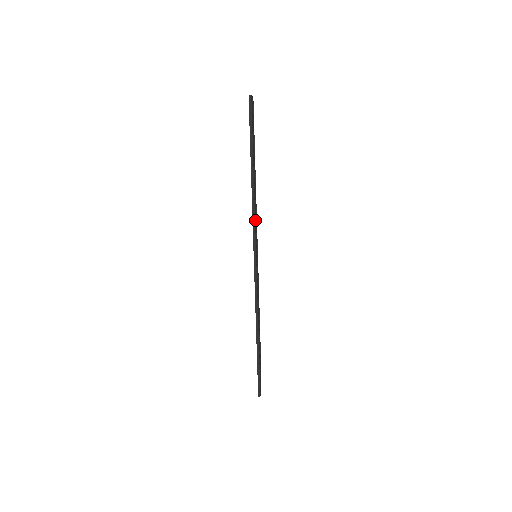
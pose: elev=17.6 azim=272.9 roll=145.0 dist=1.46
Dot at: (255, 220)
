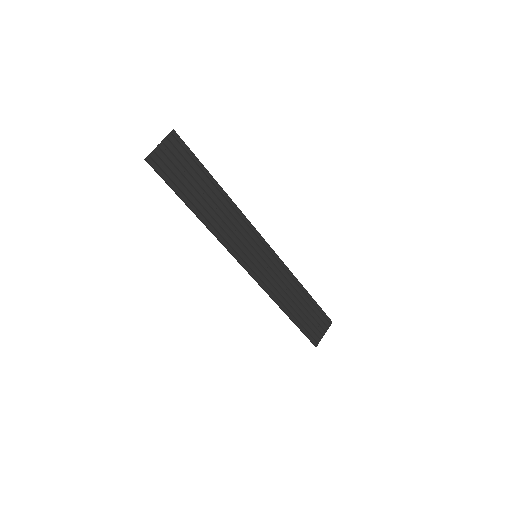
Dot at: (232, 236)
